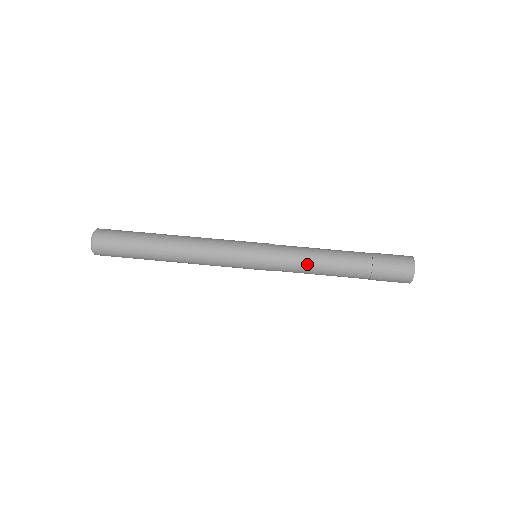
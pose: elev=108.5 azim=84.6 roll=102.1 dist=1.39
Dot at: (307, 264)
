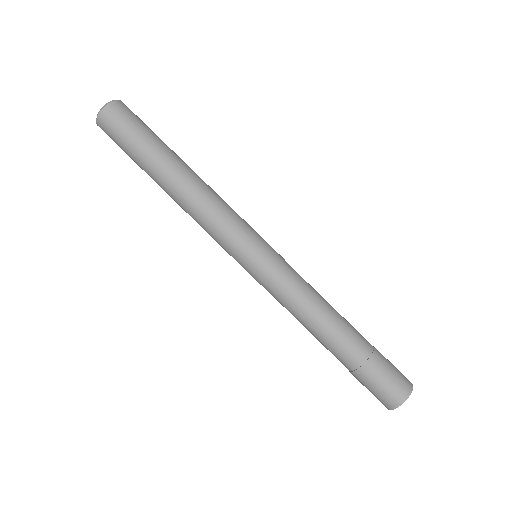
Dot at: (307, 299)
